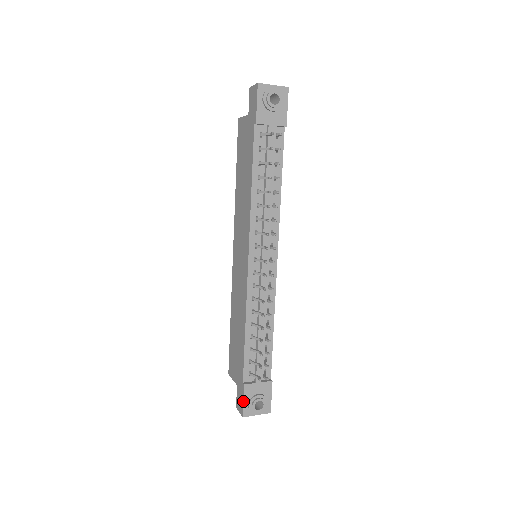
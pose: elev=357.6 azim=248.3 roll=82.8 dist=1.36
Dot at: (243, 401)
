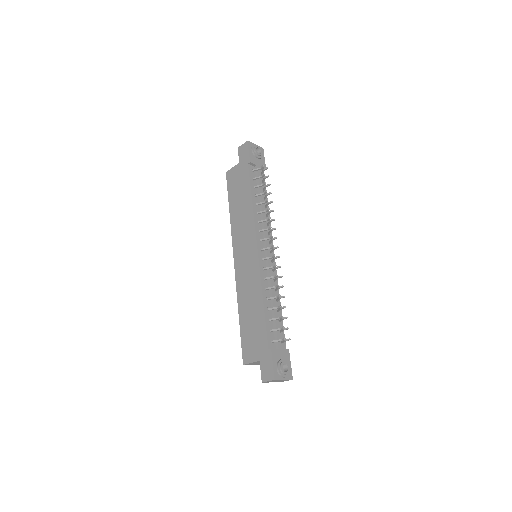
Dot at: (272, 364)
